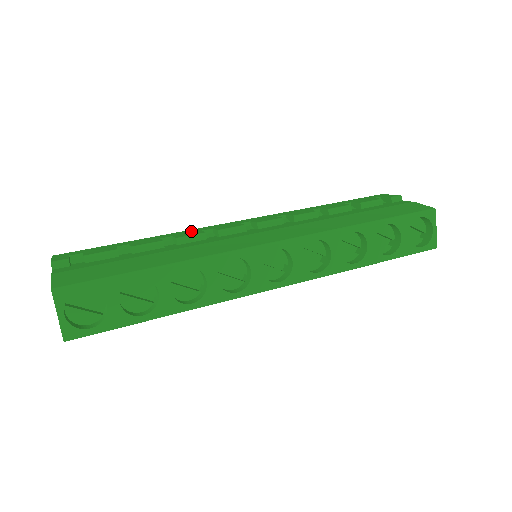
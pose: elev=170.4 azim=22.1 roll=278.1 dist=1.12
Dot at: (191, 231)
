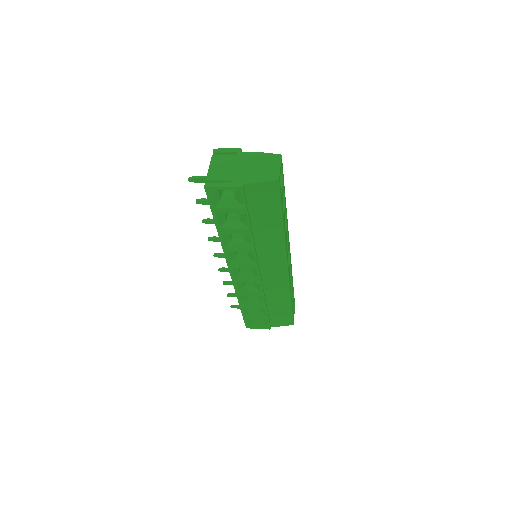
Dot at: occluded
